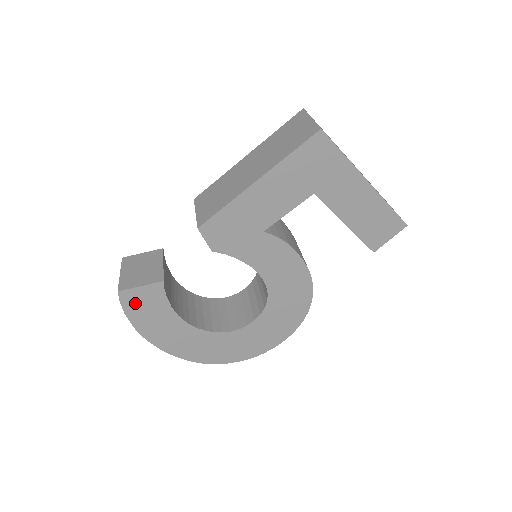
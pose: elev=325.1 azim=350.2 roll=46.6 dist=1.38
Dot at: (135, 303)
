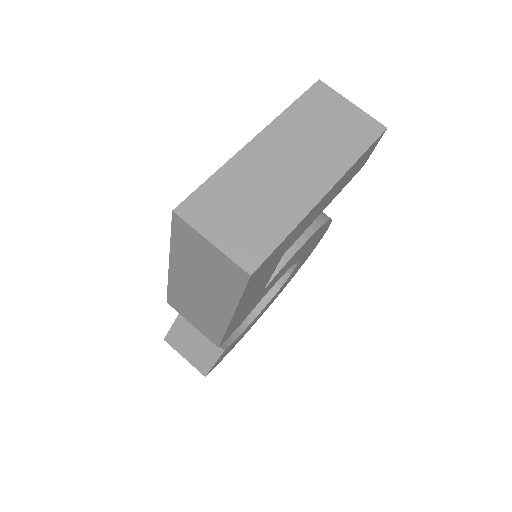
Dot at: (219, 361)
